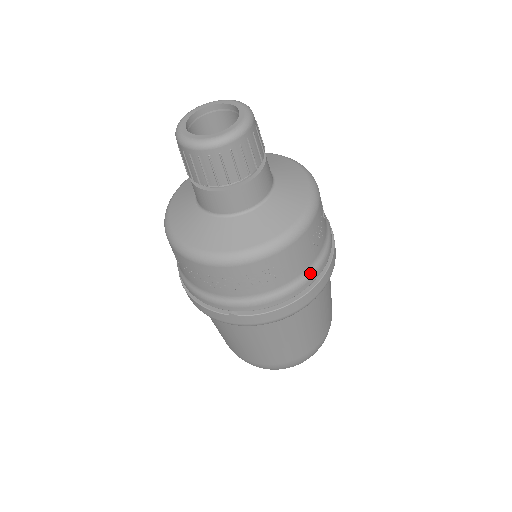
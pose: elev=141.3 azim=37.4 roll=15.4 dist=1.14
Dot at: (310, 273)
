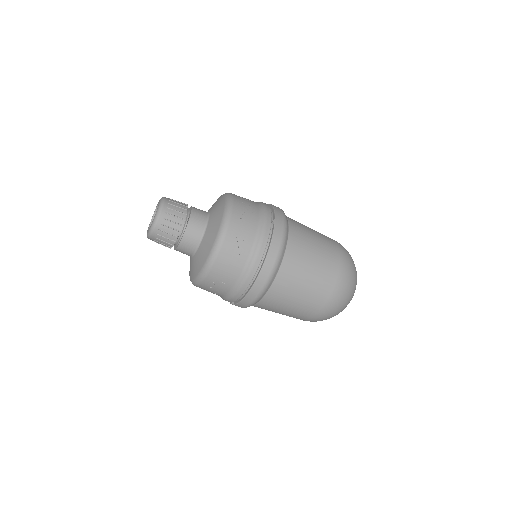
Dot at: (247, 272)
